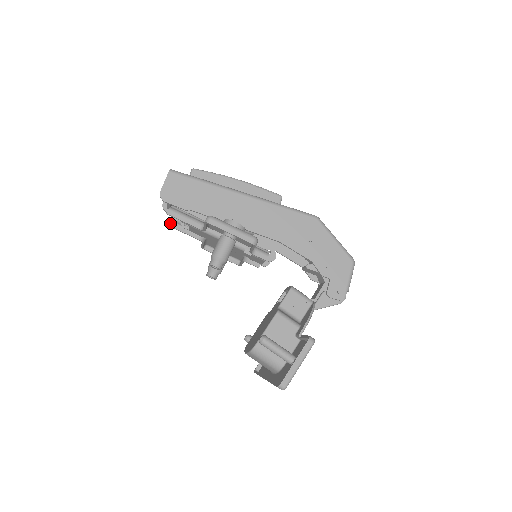
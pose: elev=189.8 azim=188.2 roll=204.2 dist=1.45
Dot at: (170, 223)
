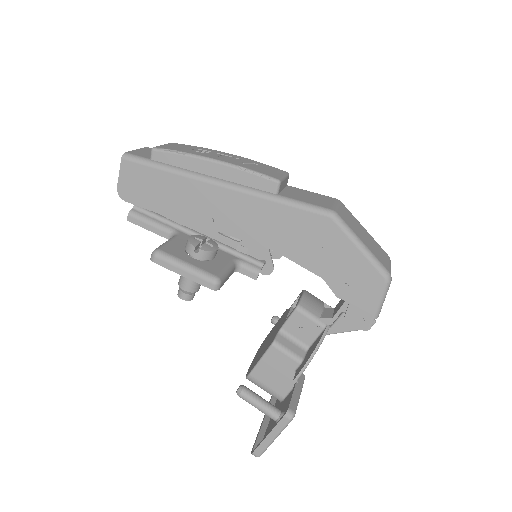
Dot at: occluded
